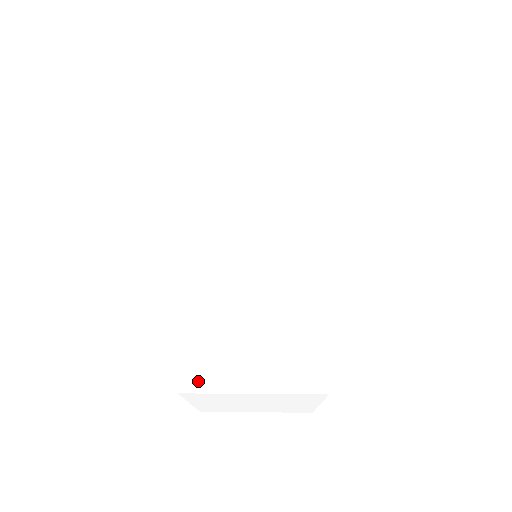
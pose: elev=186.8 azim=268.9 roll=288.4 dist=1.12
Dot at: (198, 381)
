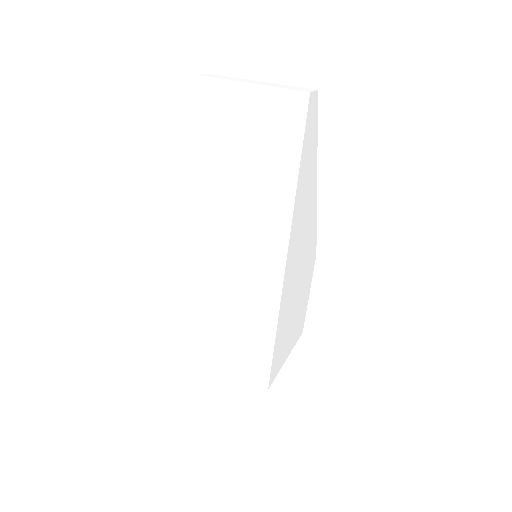
Dot at: (198, 357)
